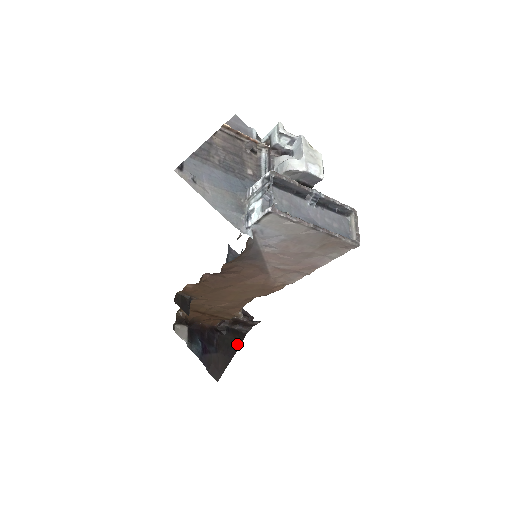
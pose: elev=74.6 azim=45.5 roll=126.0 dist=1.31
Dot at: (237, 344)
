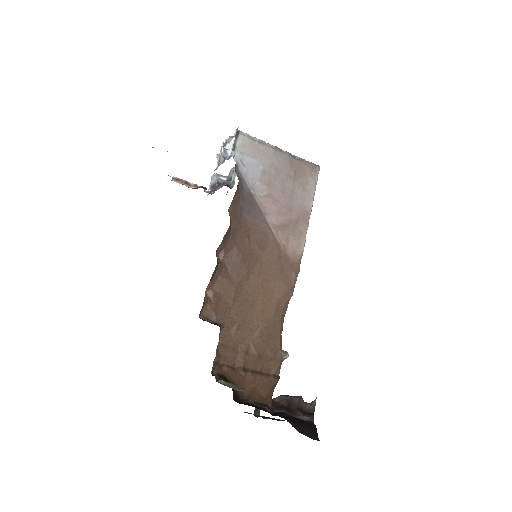
Dot at: (310, 423)
